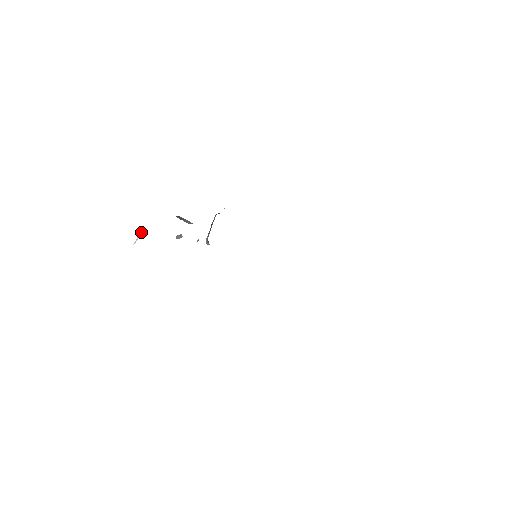
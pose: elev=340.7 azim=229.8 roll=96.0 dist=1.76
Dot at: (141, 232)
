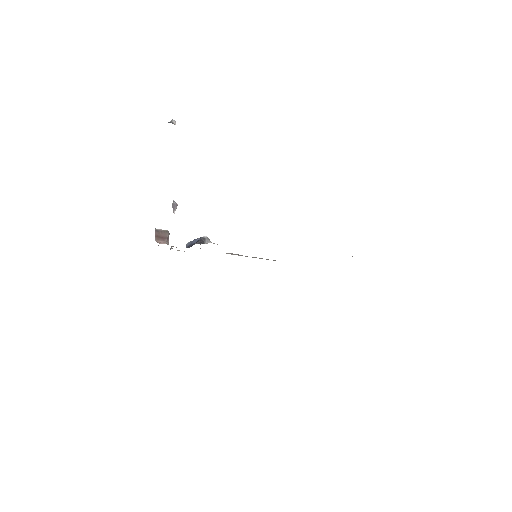
Dot at: (173, 123)
